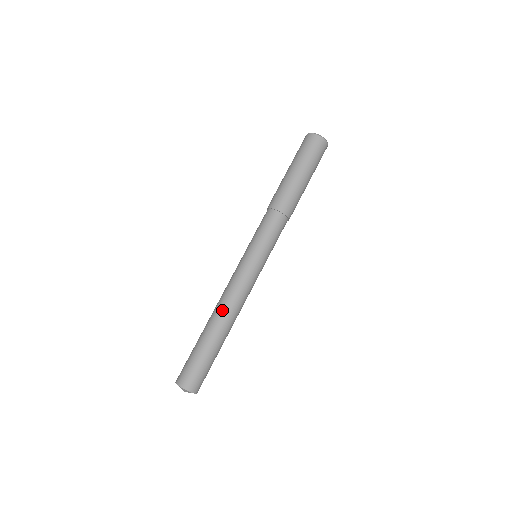
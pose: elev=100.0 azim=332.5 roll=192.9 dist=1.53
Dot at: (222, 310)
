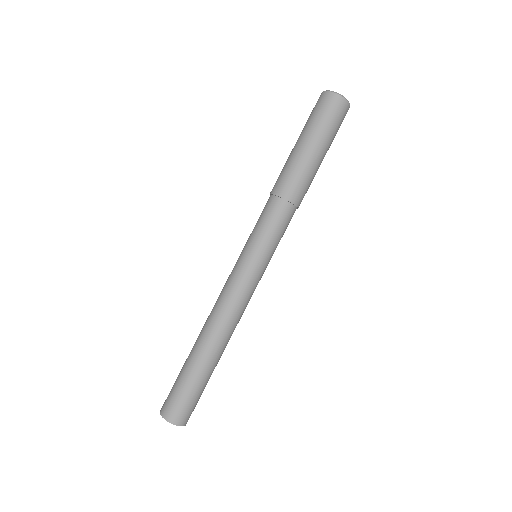
Dot at: (212, 326)
